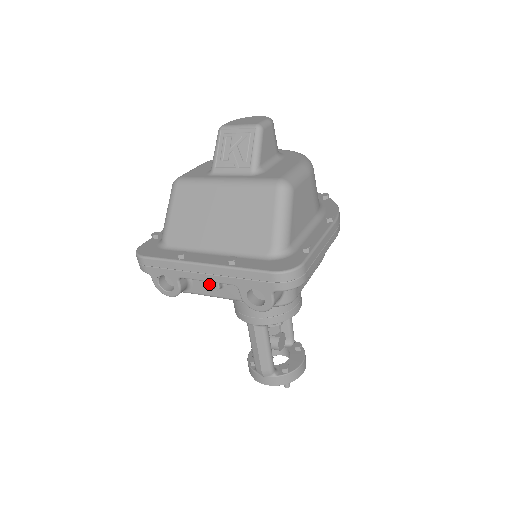
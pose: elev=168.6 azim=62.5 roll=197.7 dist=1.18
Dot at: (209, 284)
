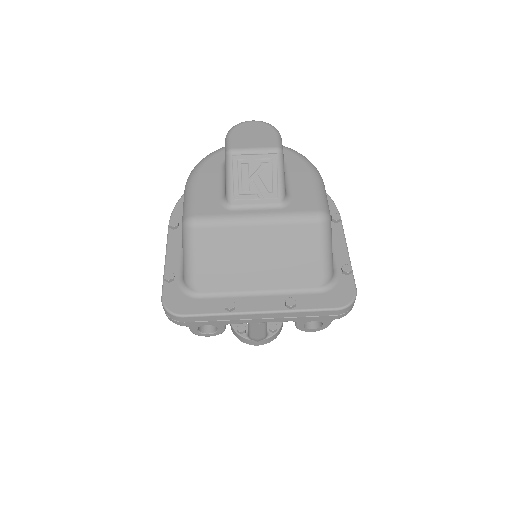
Dot at: occluded
